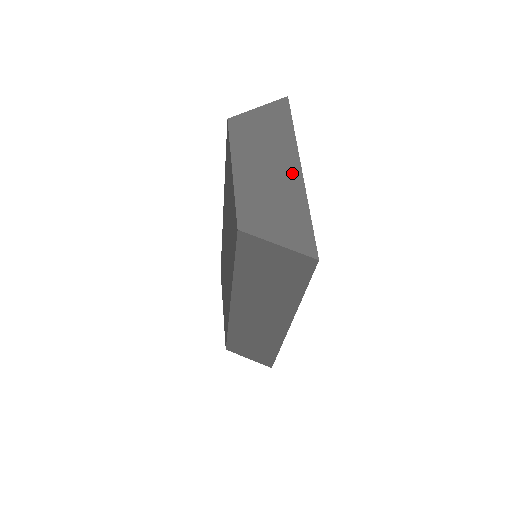
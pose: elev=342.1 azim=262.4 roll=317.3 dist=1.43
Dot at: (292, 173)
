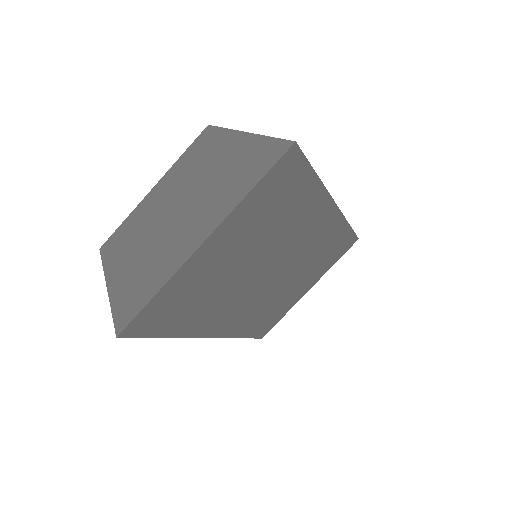
Dot at: (190, 239)
